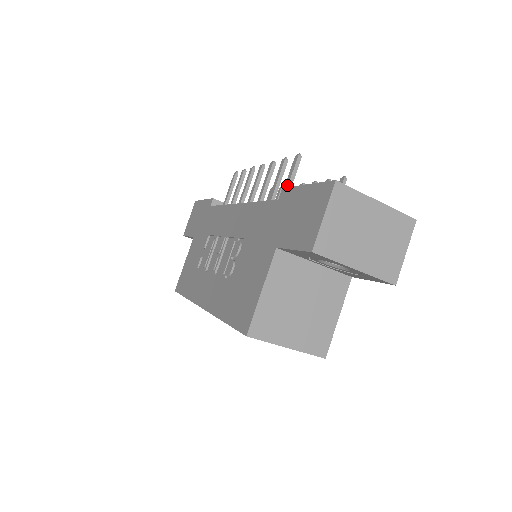
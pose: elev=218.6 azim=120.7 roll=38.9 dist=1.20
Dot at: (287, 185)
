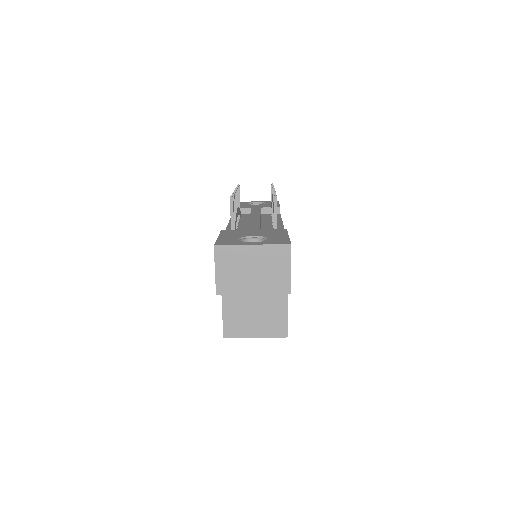
Dot at: occluded
